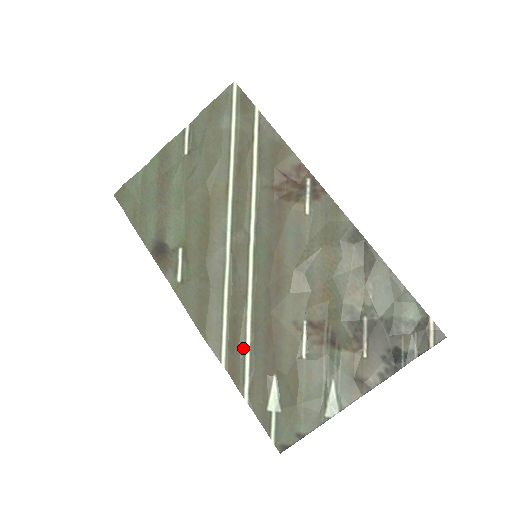
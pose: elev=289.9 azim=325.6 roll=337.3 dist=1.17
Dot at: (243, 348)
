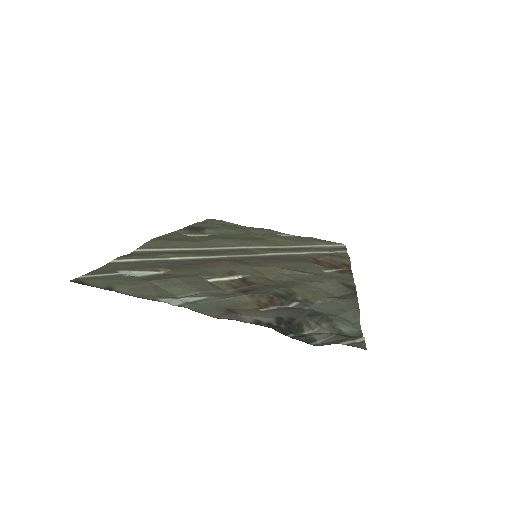
Dot at: (168, 256)
